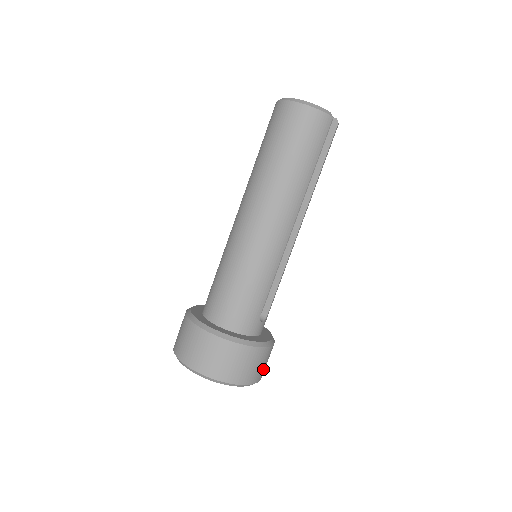
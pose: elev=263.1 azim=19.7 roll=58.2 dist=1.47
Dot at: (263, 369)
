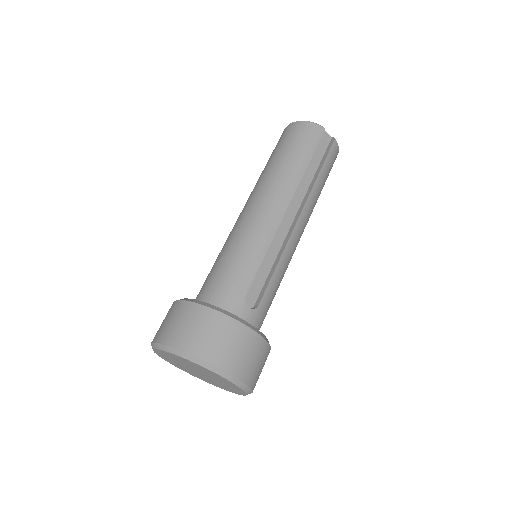
Dot at: (244, 363)
